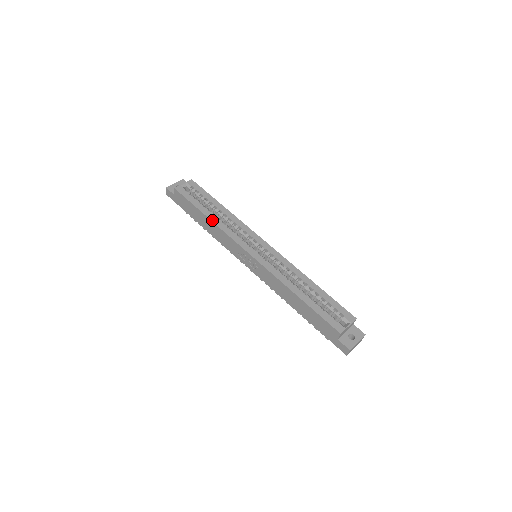
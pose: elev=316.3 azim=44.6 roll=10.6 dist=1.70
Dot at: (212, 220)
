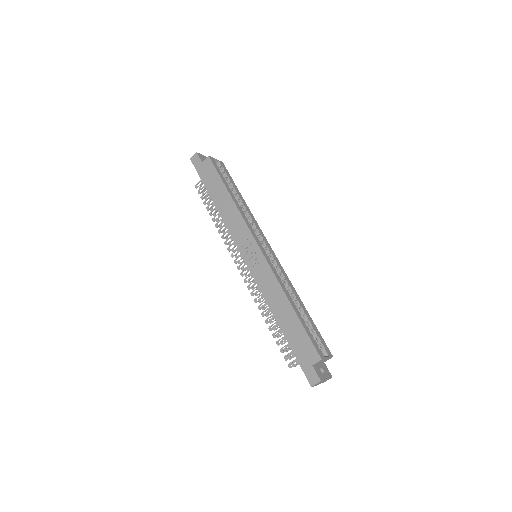
Dot at: (234, 201)
